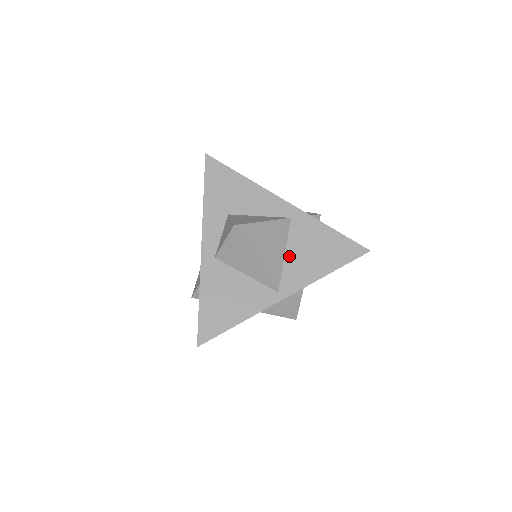
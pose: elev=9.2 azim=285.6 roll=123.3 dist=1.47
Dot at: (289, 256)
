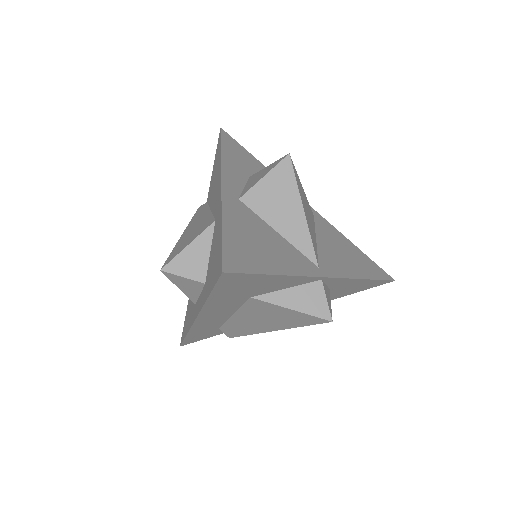
Dot at: (321, 243)
